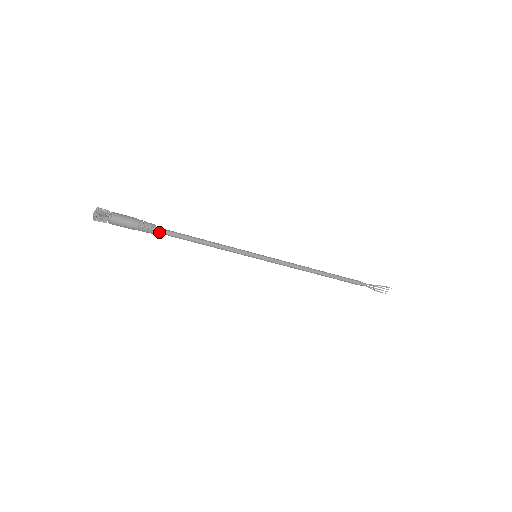
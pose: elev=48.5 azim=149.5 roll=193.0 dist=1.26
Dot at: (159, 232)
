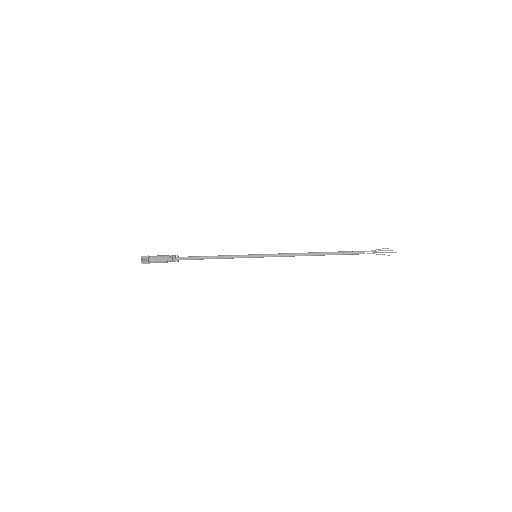
Dot at: (182, 259)
